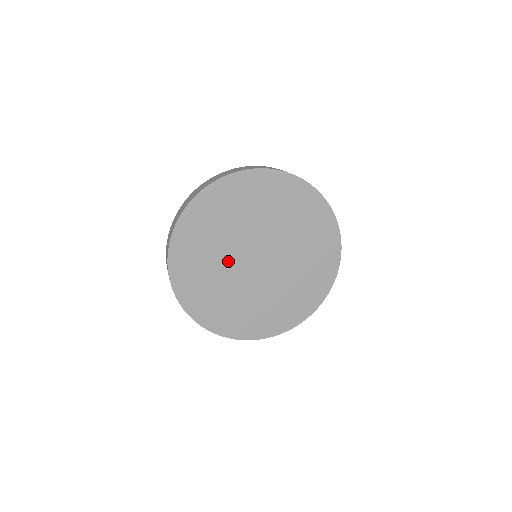
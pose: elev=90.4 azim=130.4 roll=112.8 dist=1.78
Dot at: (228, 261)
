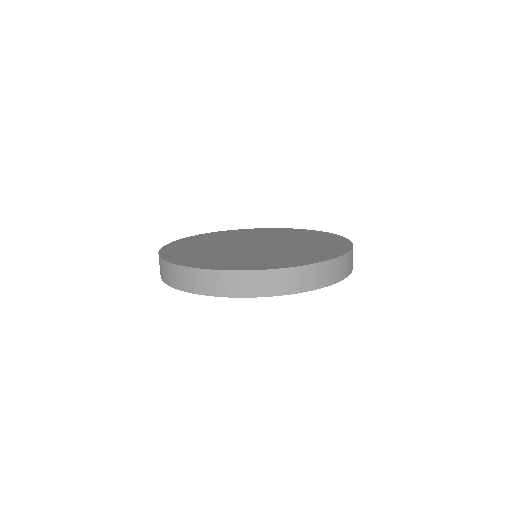
Dot at: occluded
